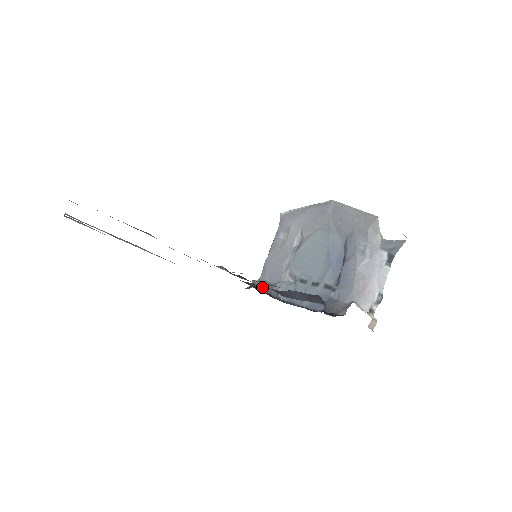
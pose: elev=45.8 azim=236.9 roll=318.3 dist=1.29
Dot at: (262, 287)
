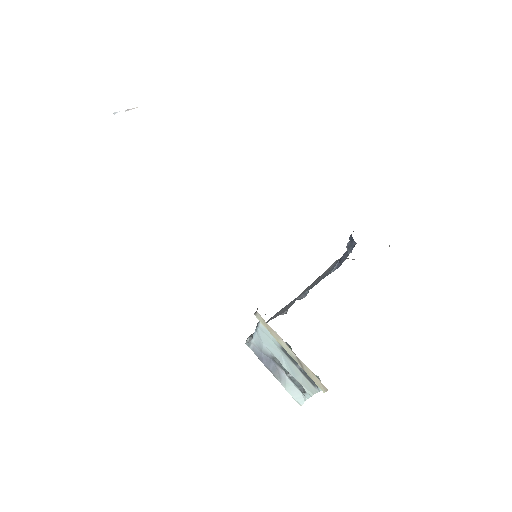
Dot at: occluded
